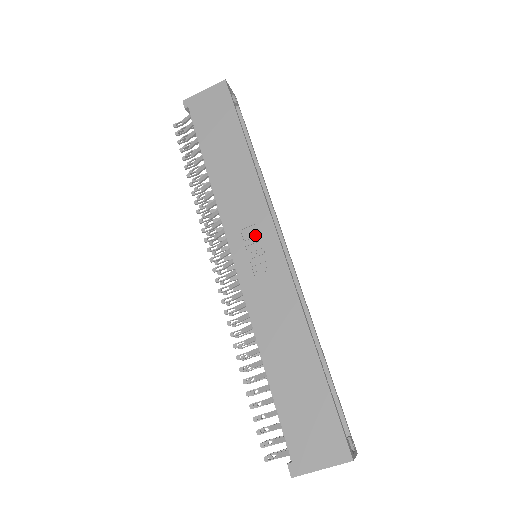
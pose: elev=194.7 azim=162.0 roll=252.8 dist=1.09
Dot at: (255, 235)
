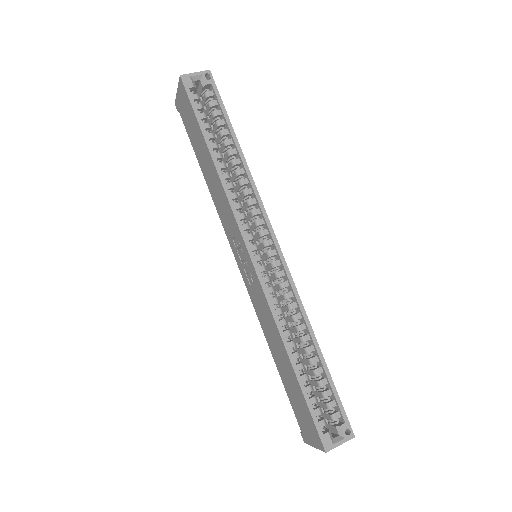
Dot at: (239, 246)
